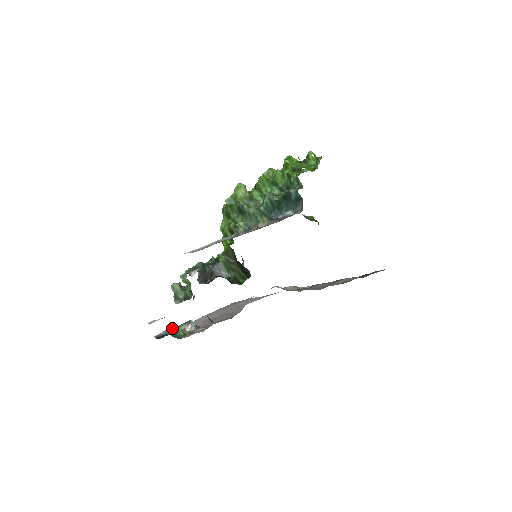
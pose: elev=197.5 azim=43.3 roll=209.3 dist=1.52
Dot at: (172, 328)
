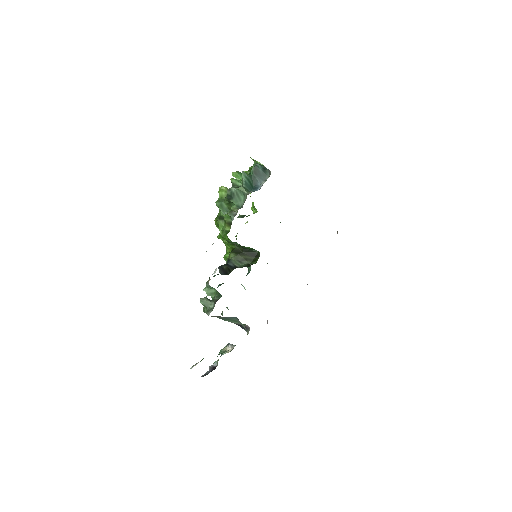
Dot at: (214, 365)
